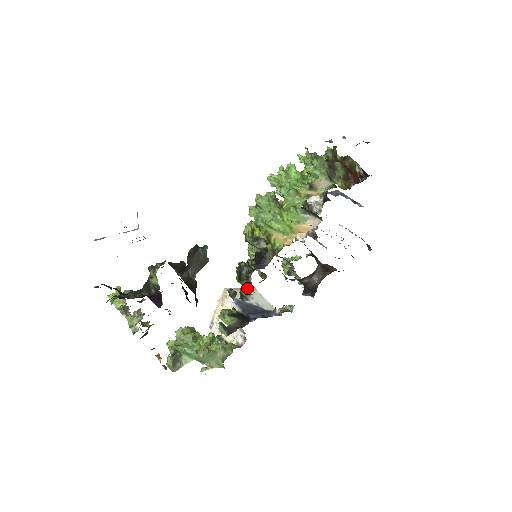
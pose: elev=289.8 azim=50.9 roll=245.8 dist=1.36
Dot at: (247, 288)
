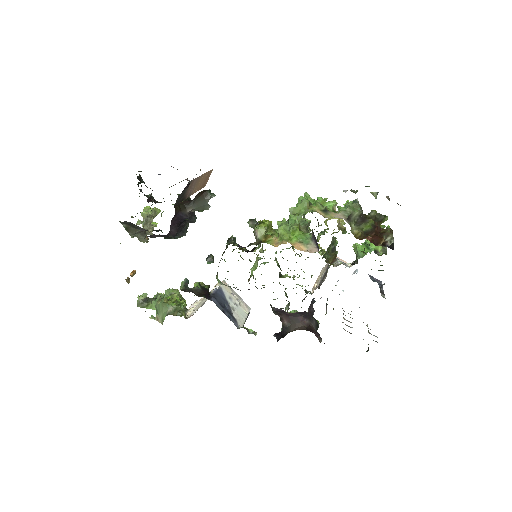
Dot at: occluded
